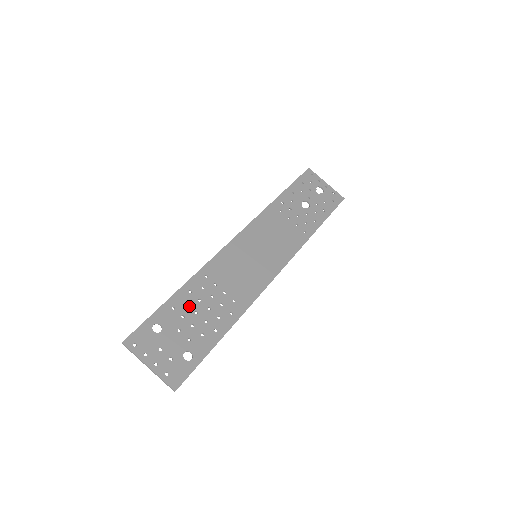
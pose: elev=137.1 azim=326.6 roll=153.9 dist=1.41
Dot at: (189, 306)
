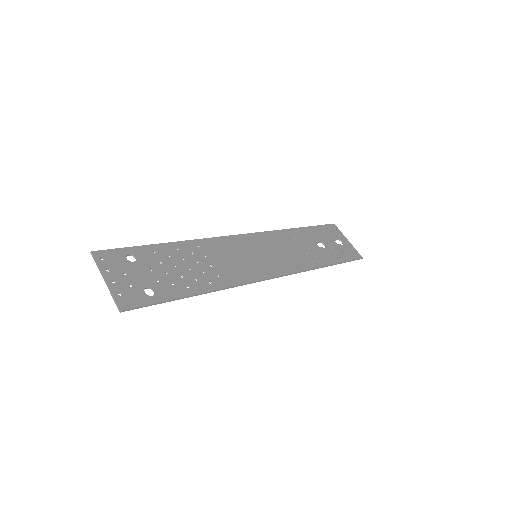
Dot at: (171, 258)
